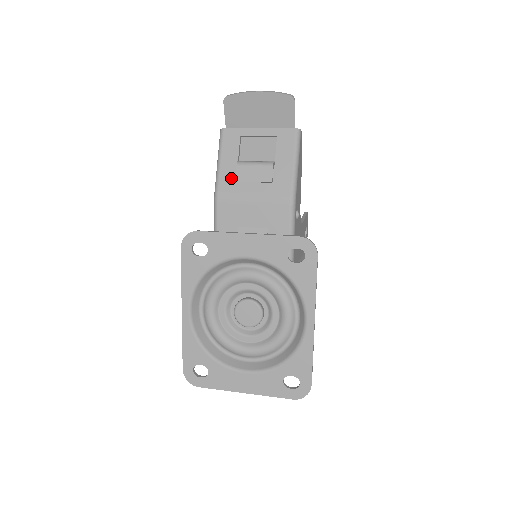
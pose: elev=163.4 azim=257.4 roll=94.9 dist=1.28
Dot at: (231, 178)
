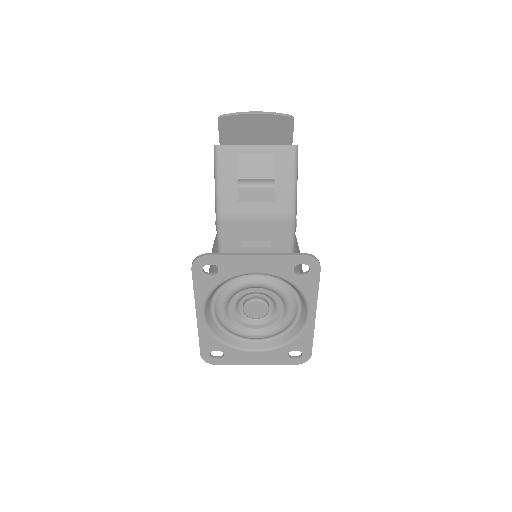
Dot at: (232, 198)
